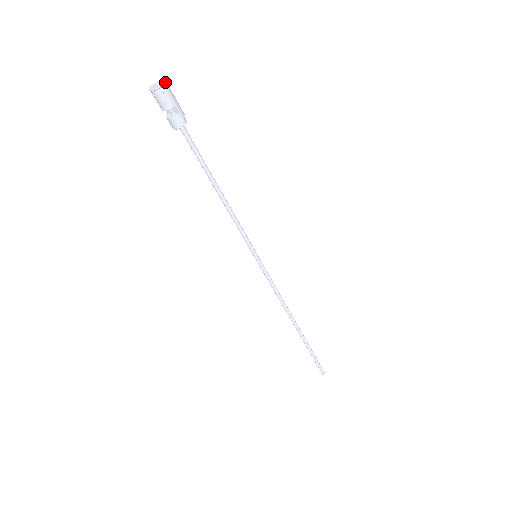
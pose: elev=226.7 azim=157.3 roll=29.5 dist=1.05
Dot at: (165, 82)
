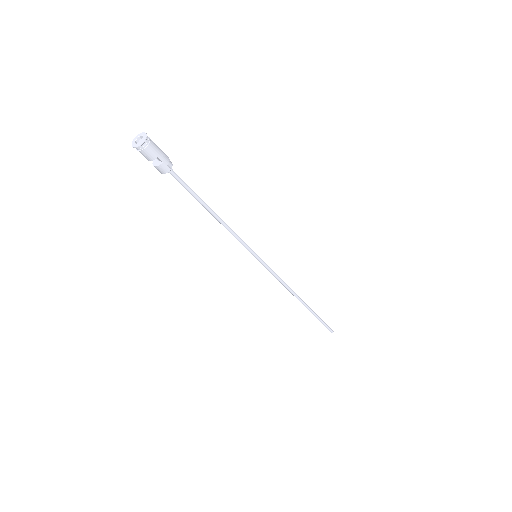
Dot at: (145, 140)
